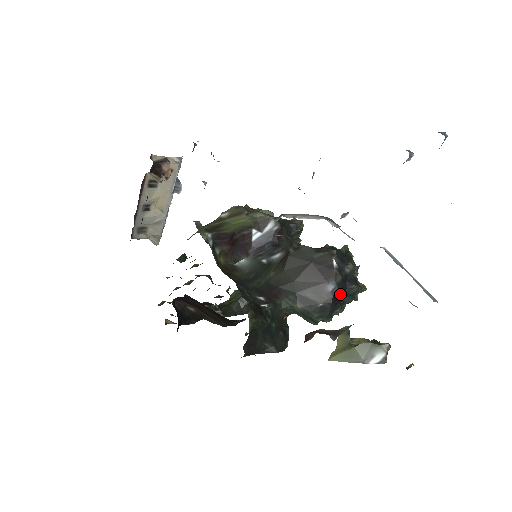
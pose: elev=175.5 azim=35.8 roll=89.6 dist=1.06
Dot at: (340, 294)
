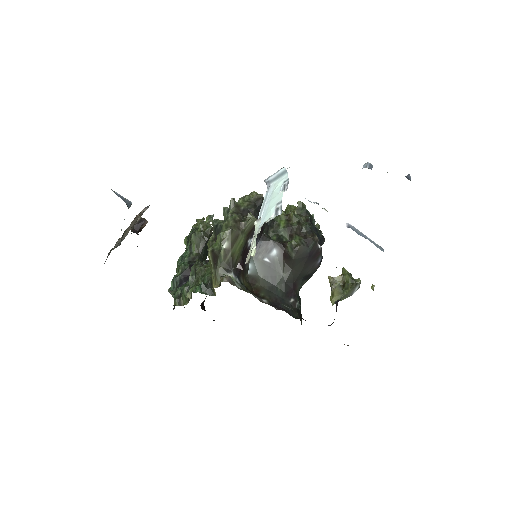
Dot at: occluded
